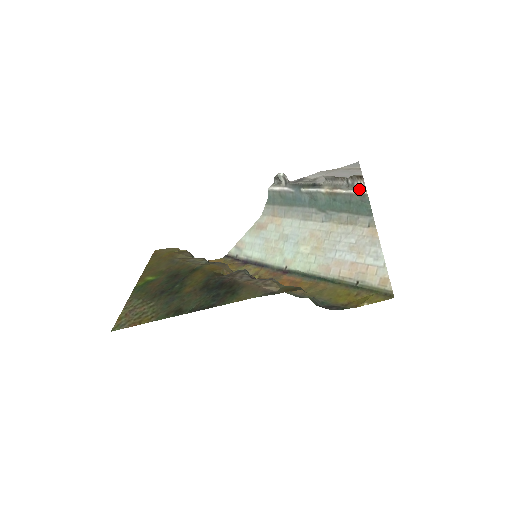
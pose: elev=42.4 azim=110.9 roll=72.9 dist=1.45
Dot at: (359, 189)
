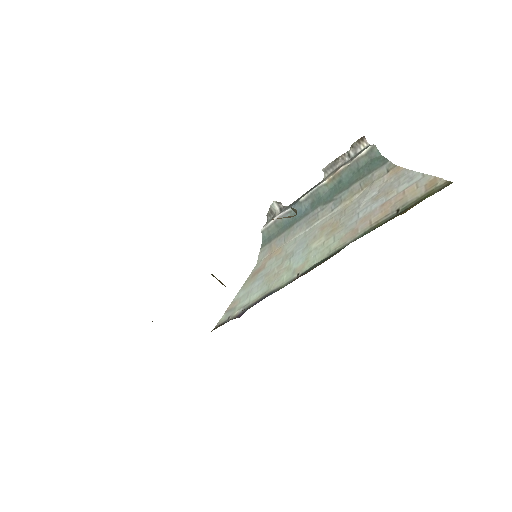
Dot at: (364, 149)
